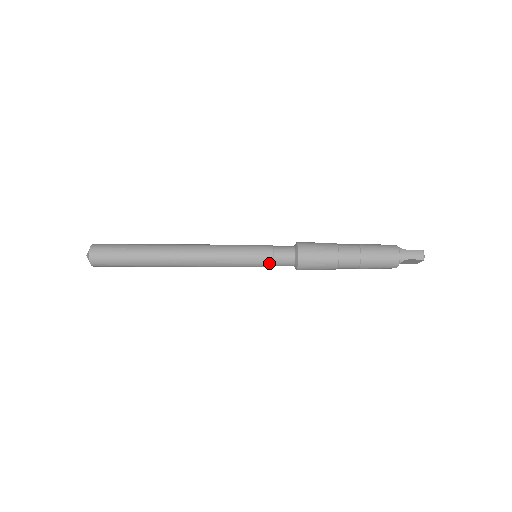
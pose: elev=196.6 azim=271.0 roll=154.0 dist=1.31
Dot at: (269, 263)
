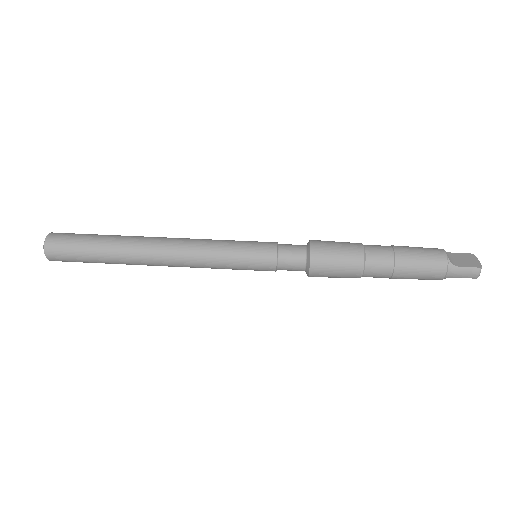
Dot at: occluded
